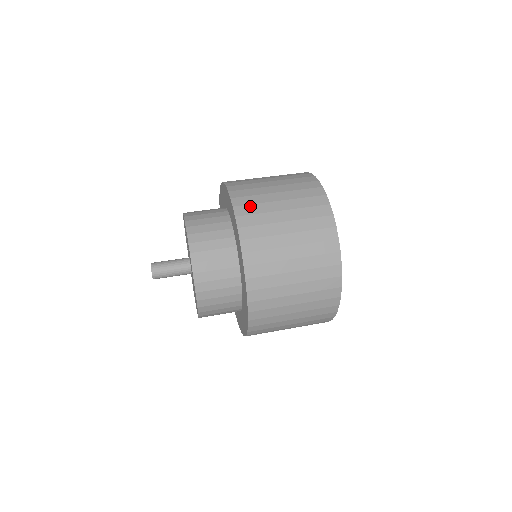
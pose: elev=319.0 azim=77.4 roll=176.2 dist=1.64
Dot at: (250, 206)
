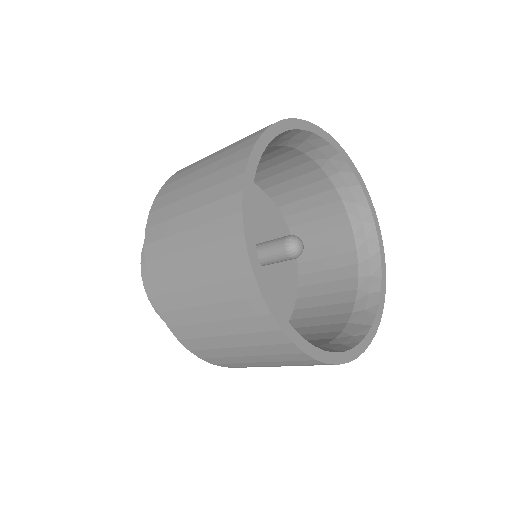
Dot at: occluded
